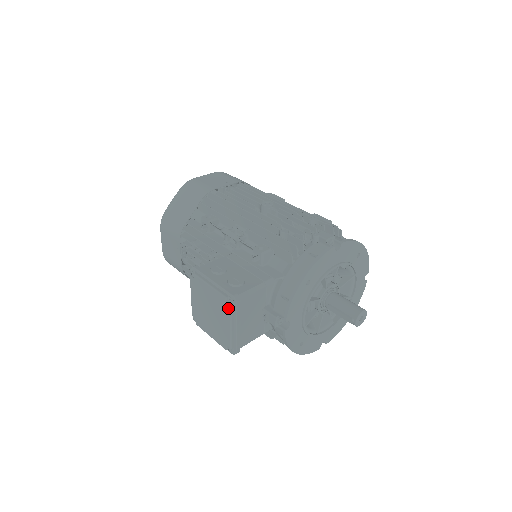
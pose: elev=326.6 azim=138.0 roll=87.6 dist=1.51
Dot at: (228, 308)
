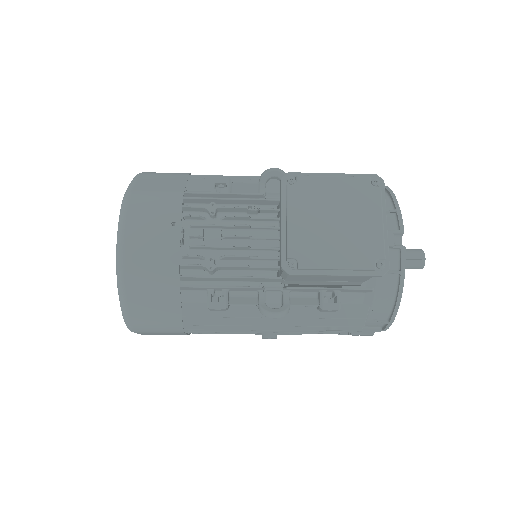
Dot at: (376, 190)
